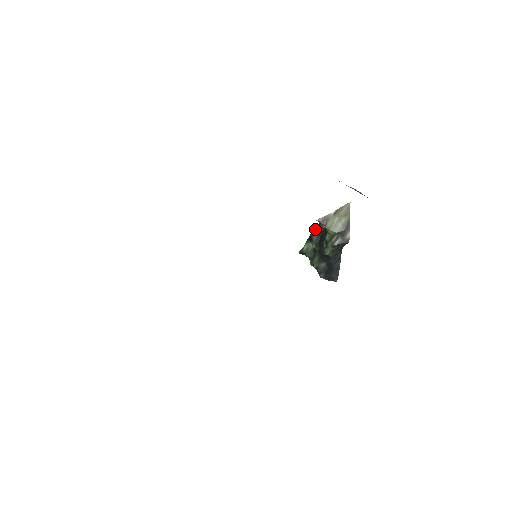
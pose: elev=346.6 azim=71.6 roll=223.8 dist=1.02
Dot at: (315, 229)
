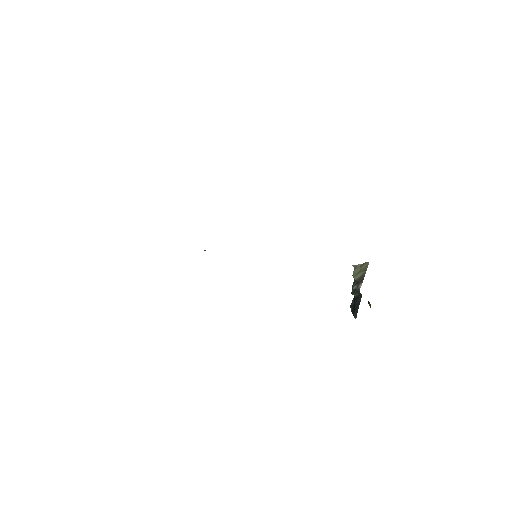
Dot at: occluded
